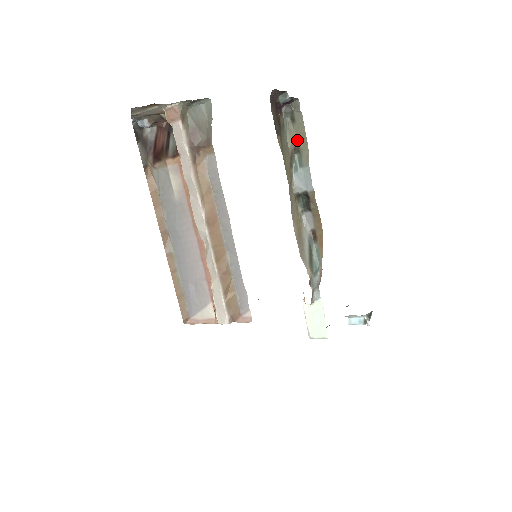
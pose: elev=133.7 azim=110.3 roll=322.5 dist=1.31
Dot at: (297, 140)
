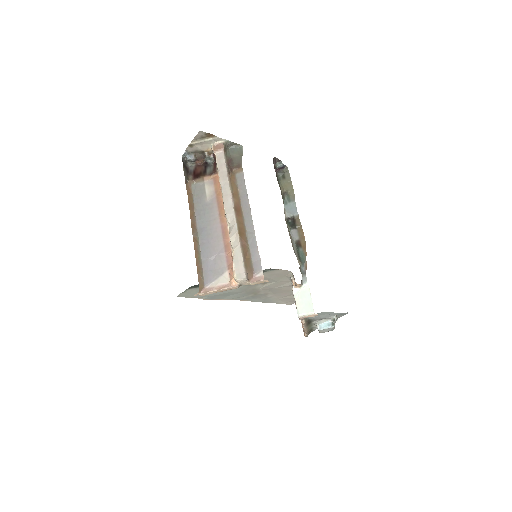
Dot at: (286, 188)
